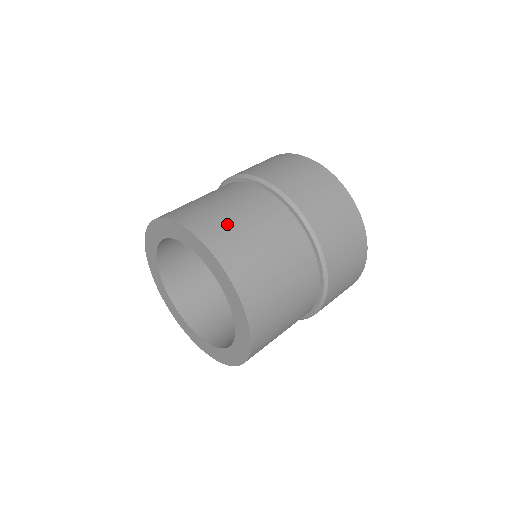
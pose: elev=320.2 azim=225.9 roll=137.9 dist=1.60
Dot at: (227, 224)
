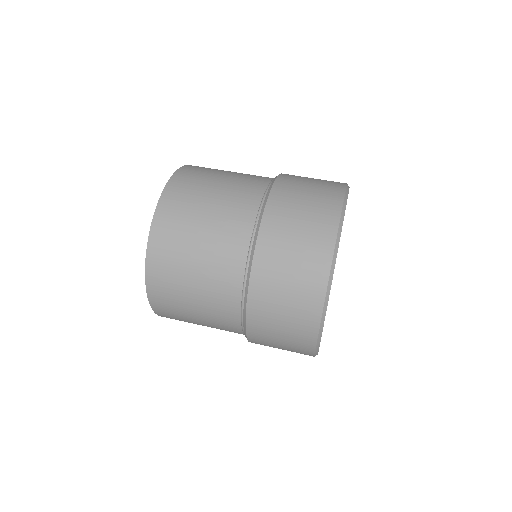
Dot at: (181, 243)
